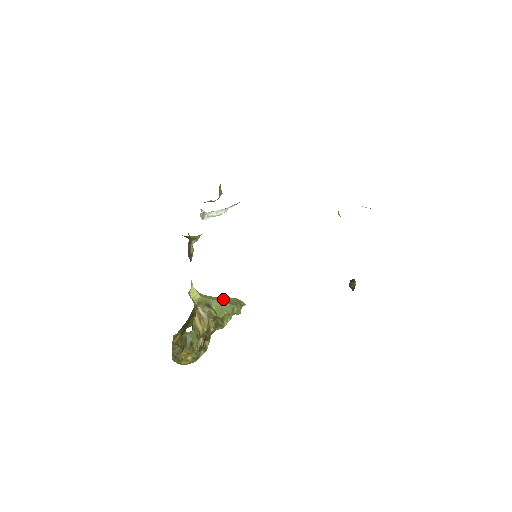
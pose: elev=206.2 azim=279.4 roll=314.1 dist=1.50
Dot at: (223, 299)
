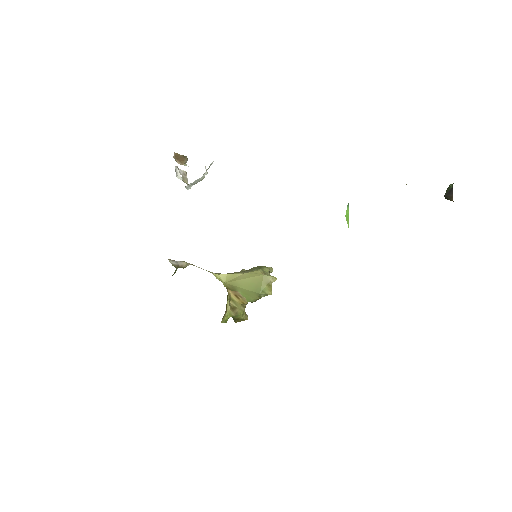
Dot at: (248, 282)
